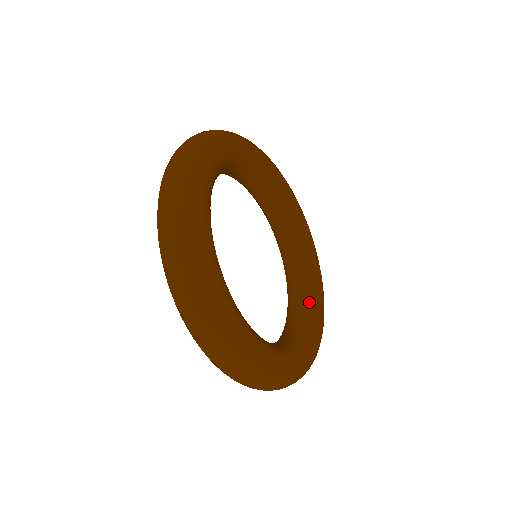
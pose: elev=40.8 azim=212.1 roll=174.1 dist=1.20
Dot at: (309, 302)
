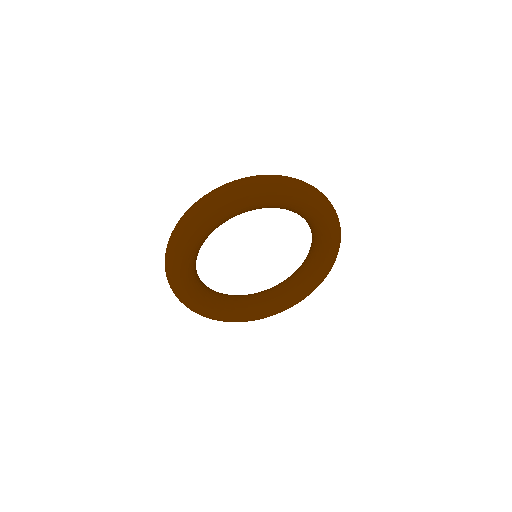
Dot at: (302, 281)
